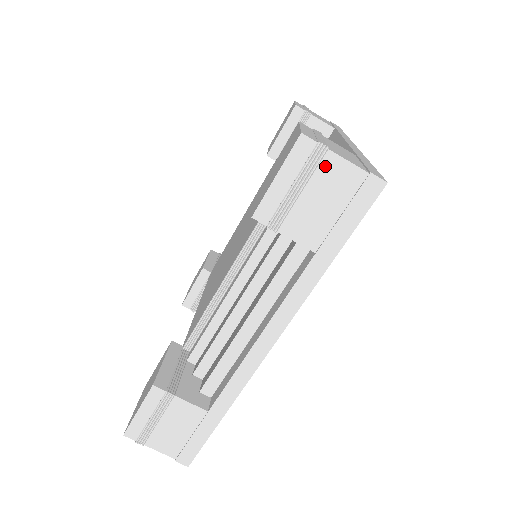
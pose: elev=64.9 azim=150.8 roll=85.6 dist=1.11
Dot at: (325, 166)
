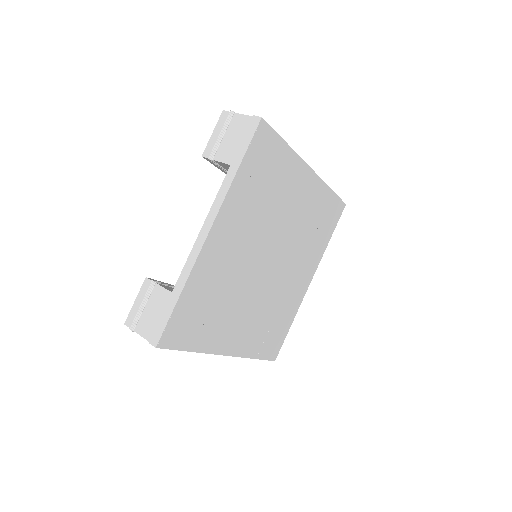
Dot at: occluded
